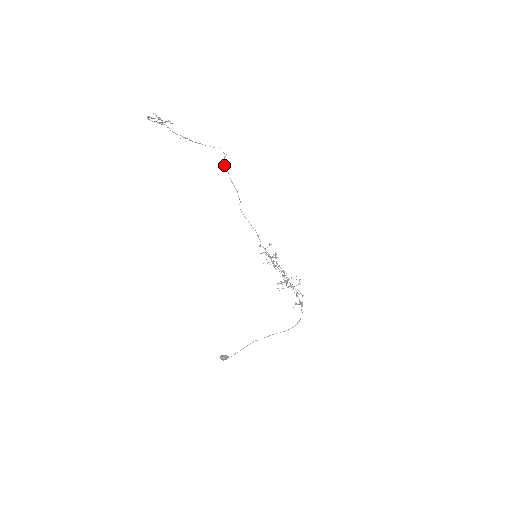
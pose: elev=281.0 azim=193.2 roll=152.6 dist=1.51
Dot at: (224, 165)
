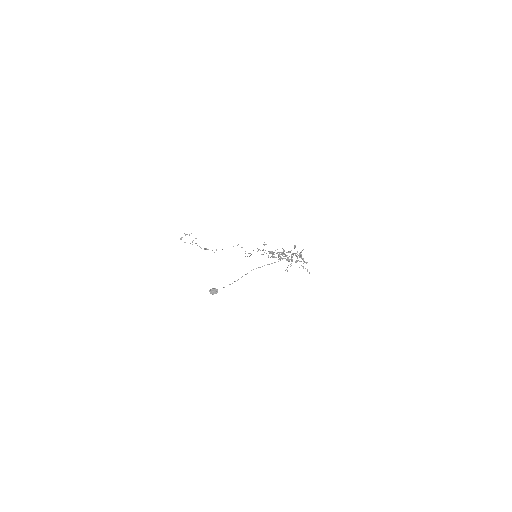
Dot at: occluded
